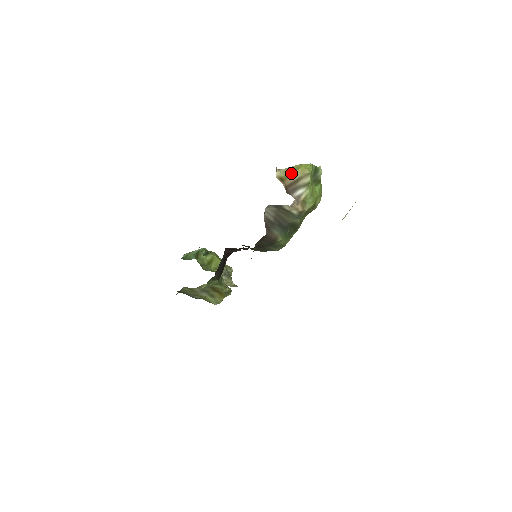
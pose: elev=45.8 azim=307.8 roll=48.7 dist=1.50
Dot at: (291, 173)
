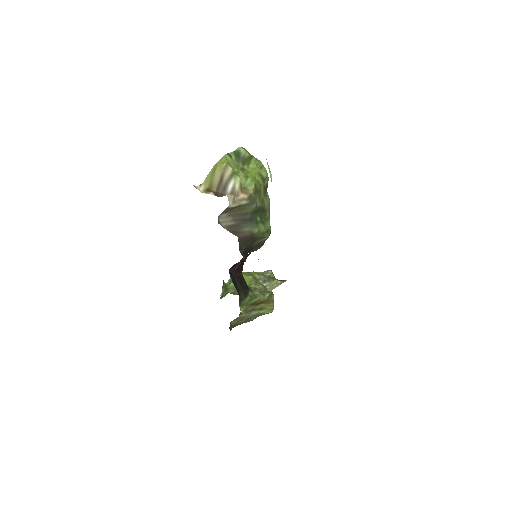
Dot at: (212, 178)
